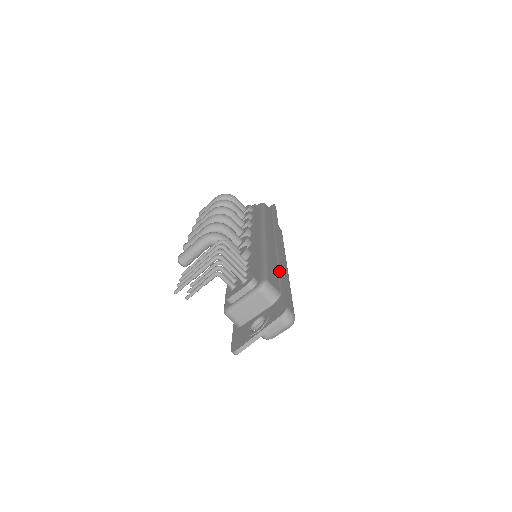
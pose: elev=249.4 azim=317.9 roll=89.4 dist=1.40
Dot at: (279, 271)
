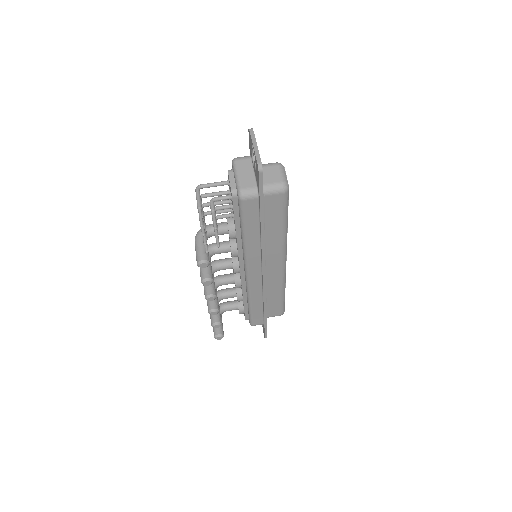
Dot at: occluded
